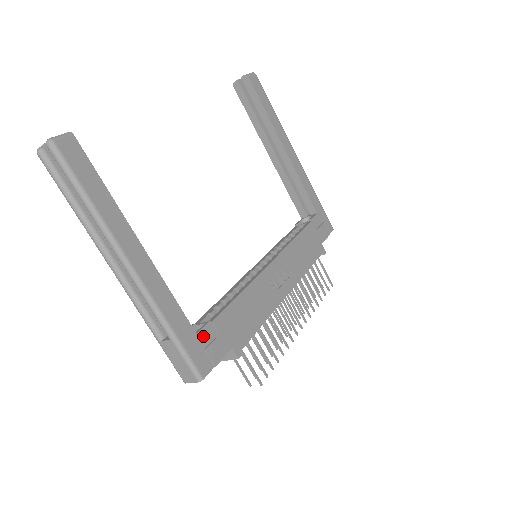
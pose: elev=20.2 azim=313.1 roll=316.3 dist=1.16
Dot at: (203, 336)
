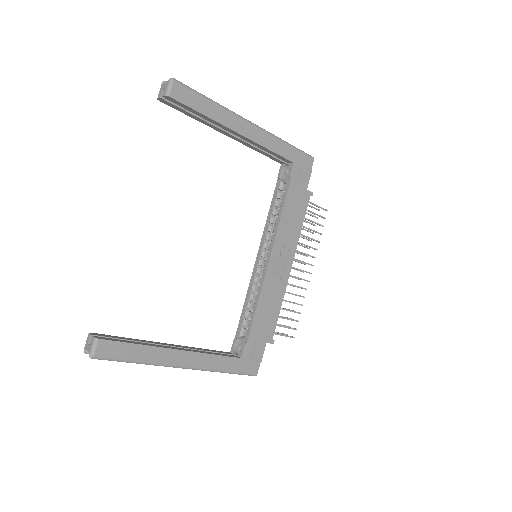
Dot at: (245, 355)
